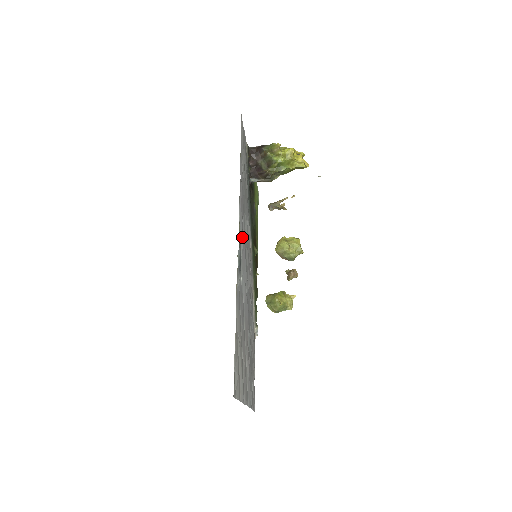
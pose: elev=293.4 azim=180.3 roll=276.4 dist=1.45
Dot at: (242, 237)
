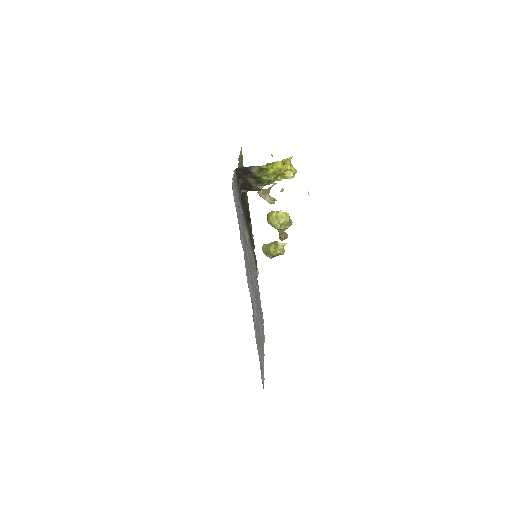
Dot at: (250, 287)
